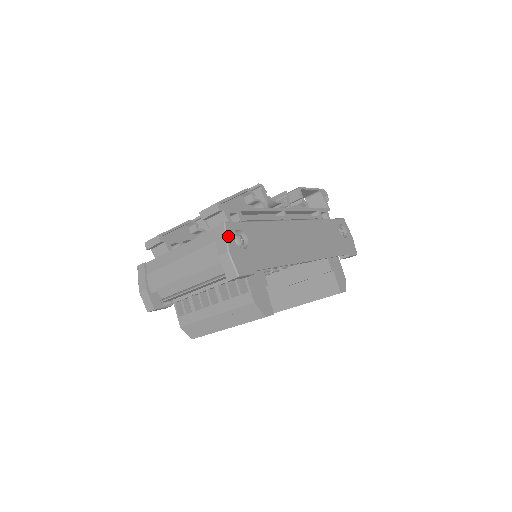
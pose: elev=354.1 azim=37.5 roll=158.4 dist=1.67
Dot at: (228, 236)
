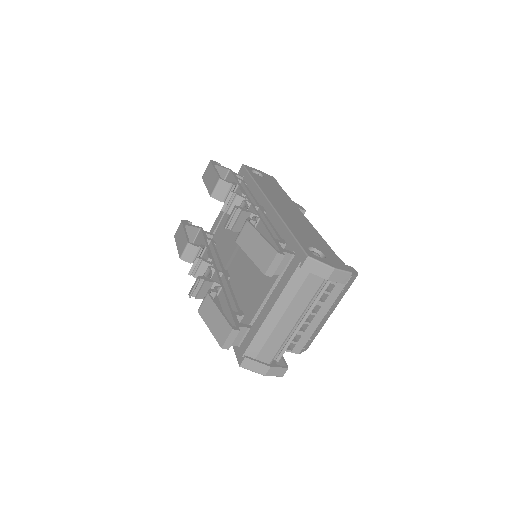
Dot at: (320, 261)
